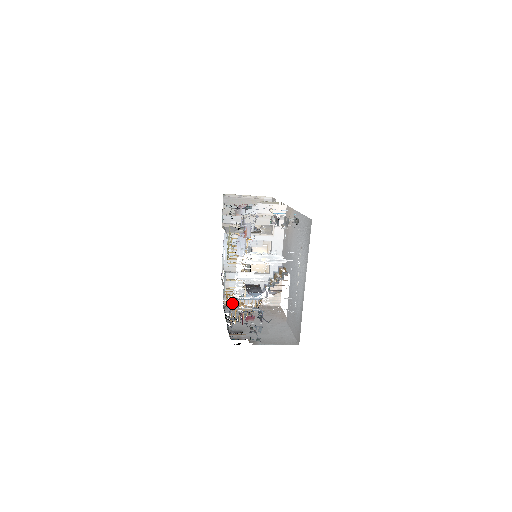
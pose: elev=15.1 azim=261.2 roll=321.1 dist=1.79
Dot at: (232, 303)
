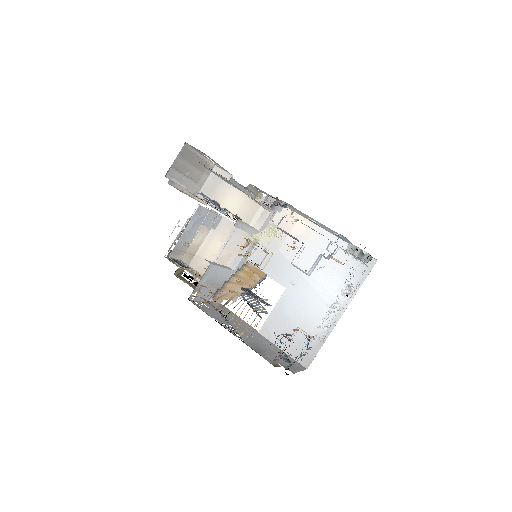
Dot at: (261, 318)
